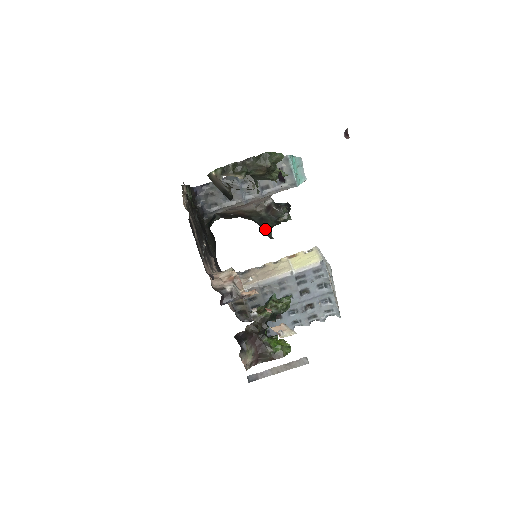
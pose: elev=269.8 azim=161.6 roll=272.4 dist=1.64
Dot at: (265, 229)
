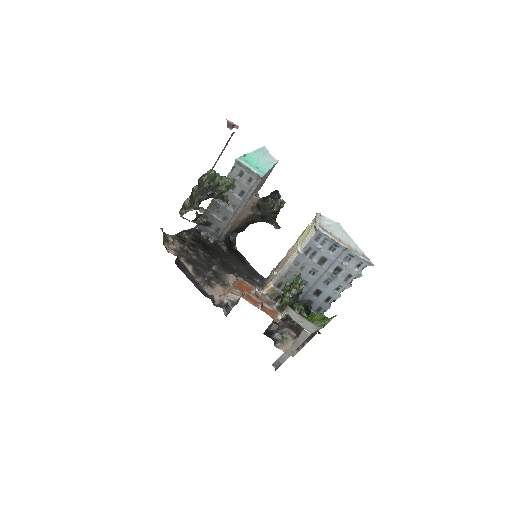
Dot at: (270, 223)
